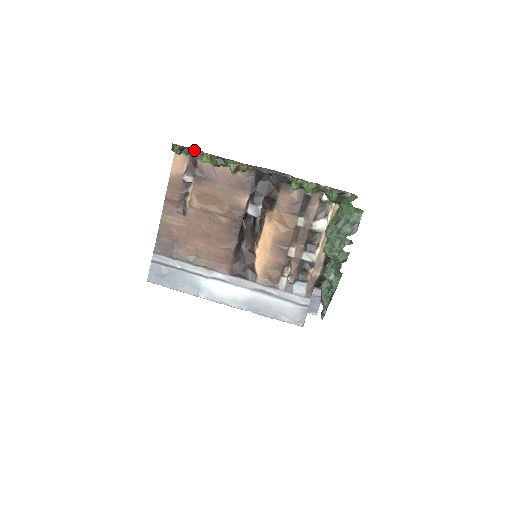
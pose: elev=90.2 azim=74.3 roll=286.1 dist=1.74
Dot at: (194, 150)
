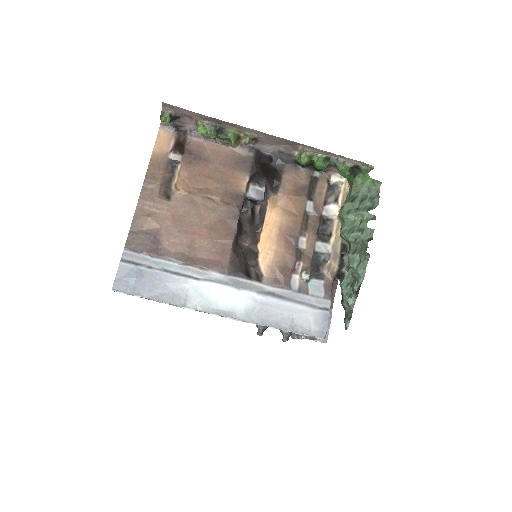
Dot at: (183, 127)
